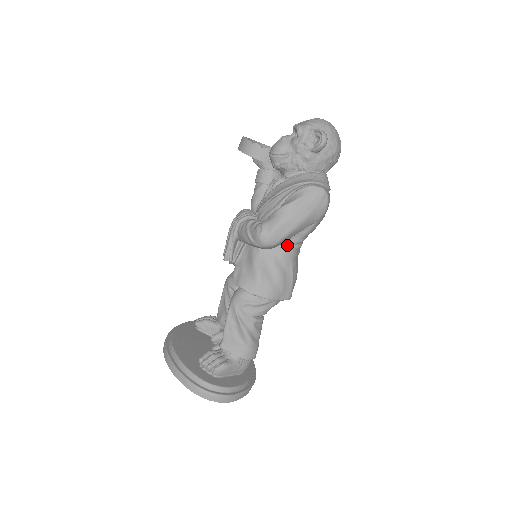
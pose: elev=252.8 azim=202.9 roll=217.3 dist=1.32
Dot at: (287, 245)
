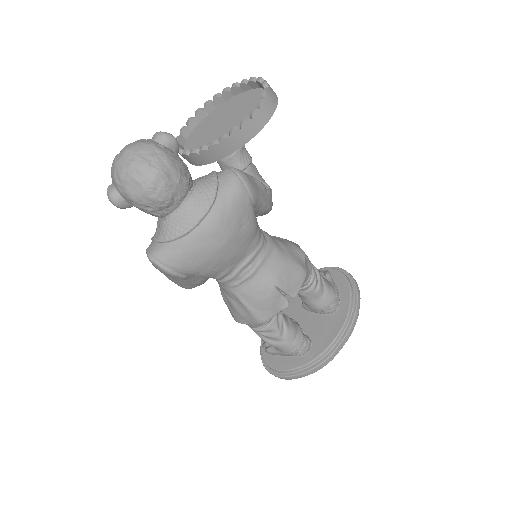
Dot at: occluded
